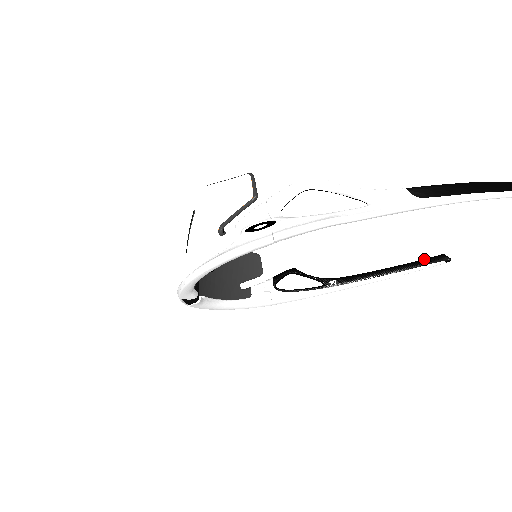
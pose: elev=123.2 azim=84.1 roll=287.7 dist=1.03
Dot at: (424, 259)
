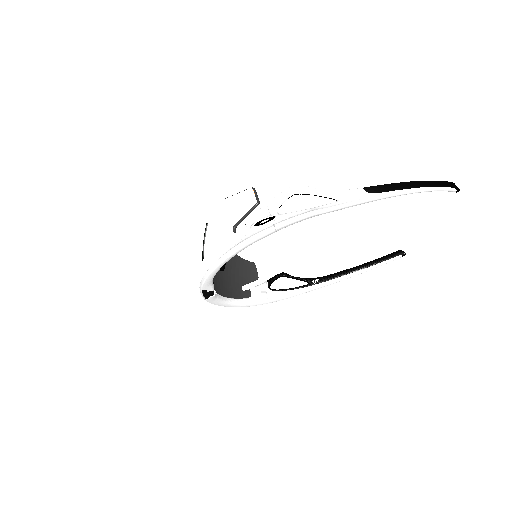
Dot at: occluded
